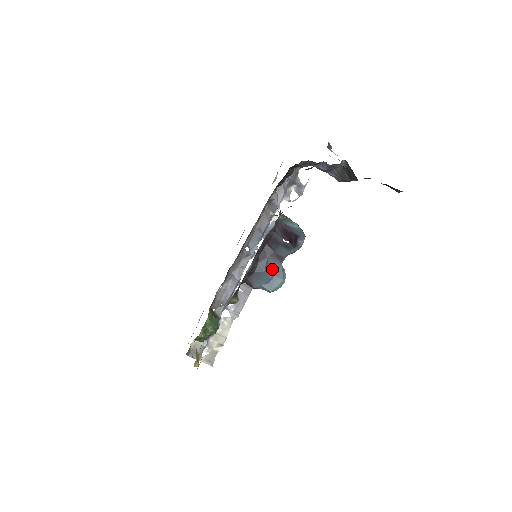
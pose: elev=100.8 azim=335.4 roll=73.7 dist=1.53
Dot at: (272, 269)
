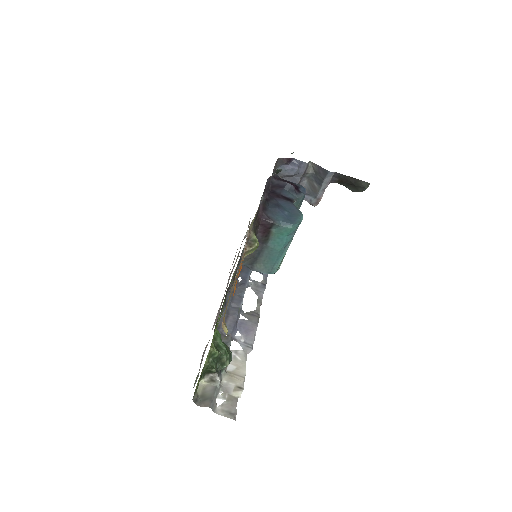
Dot at: (285, 208)
